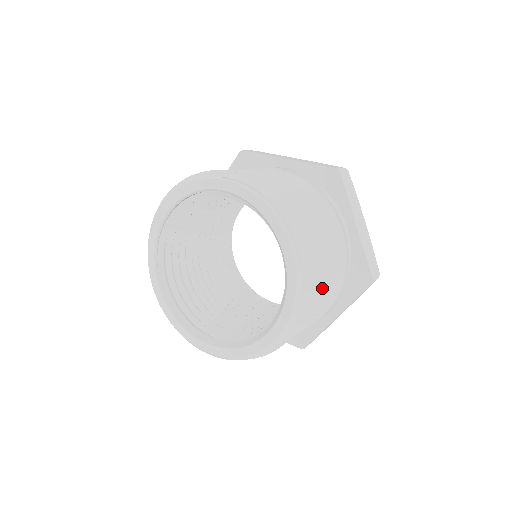
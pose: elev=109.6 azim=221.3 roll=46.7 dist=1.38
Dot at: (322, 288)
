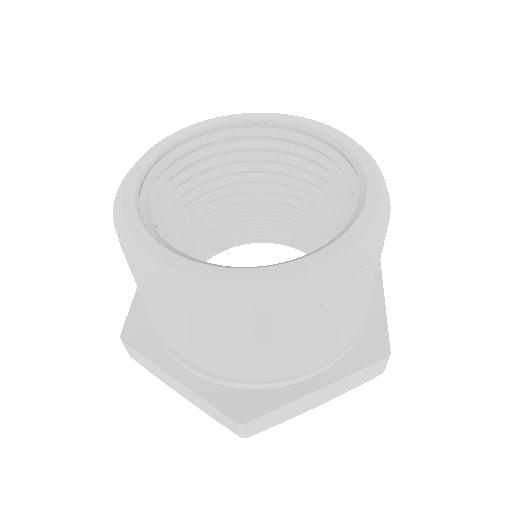
Dot at: occluded
